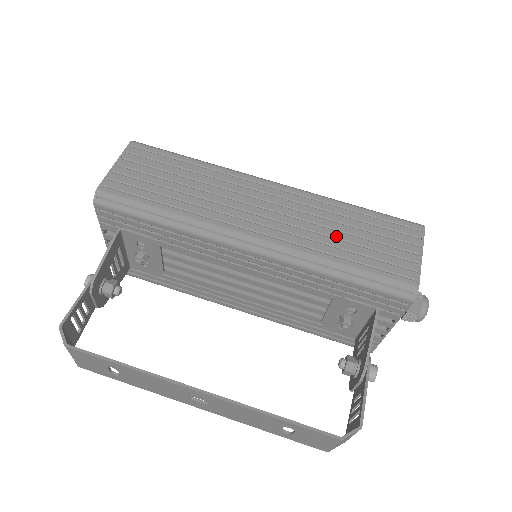
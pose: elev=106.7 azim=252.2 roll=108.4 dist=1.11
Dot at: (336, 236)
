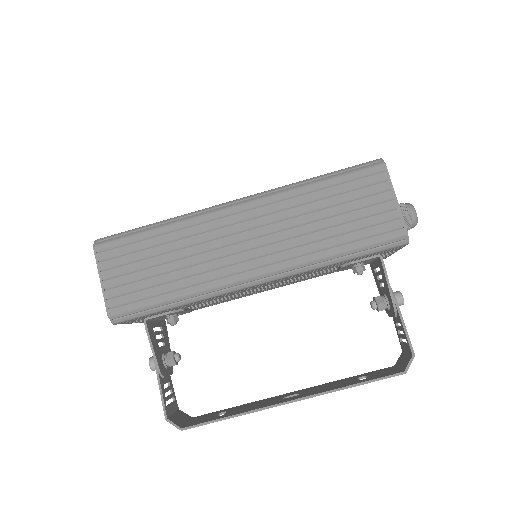
Dot at: (318, 227)
